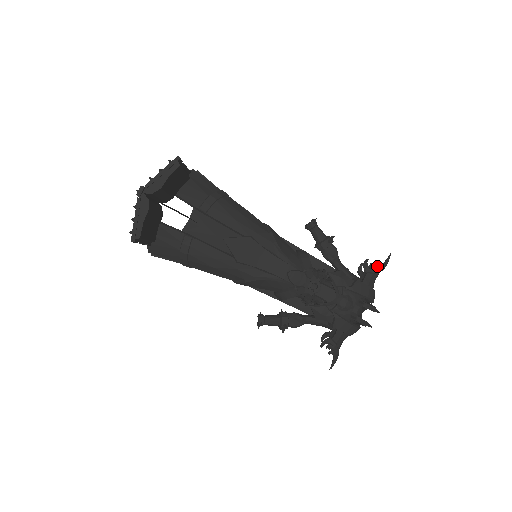
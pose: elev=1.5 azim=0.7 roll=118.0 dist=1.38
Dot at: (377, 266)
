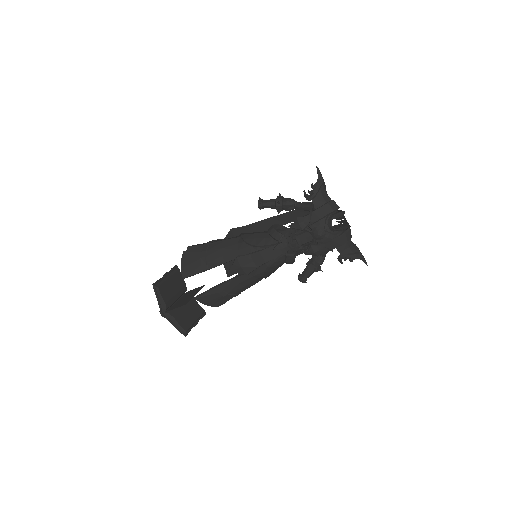
Dot at: (313, 188)
